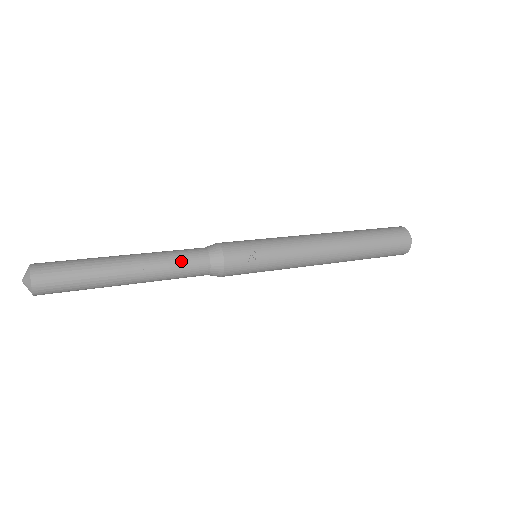
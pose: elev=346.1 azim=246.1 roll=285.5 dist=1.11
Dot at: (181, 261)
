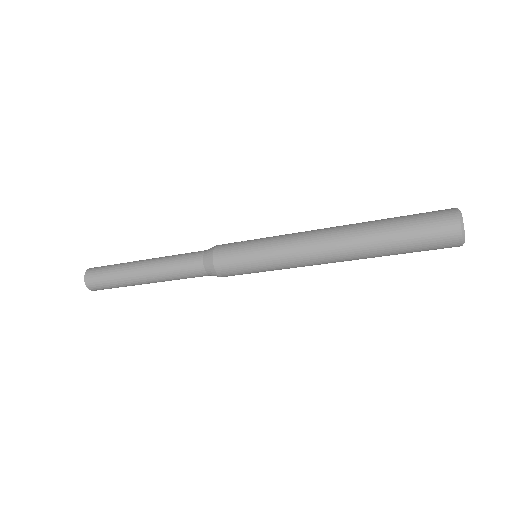
Dot at: occluded
